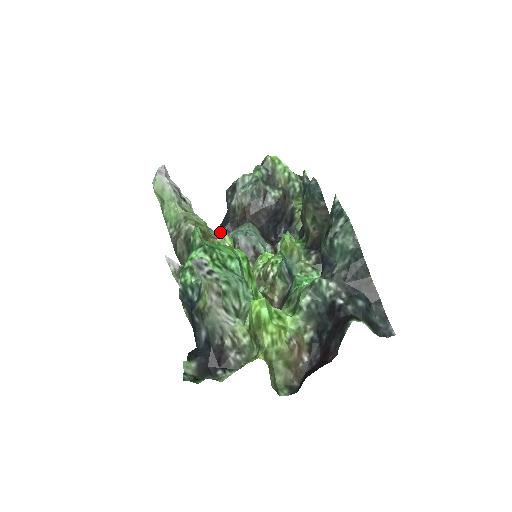
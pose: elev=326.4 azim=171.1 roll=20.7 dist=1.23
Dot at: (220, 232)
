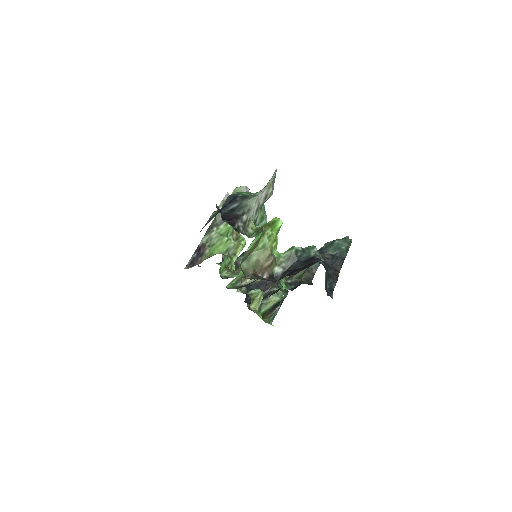
Dot at: (220, 262)
